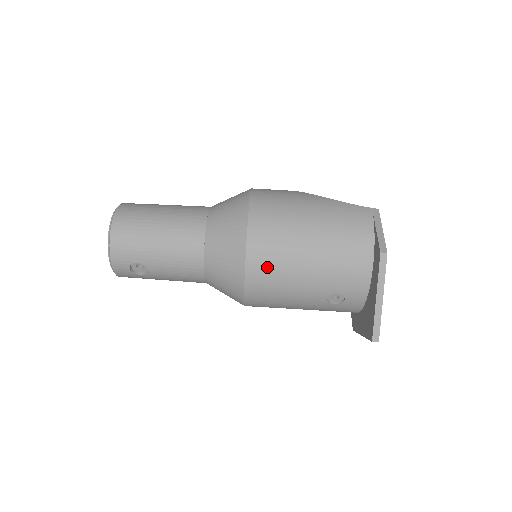
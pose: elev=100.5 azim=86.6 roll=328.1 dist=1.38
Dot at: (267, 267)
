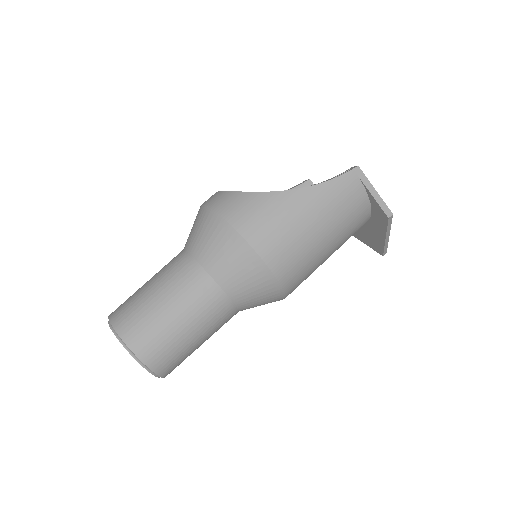
Dot at: (300, 283)
